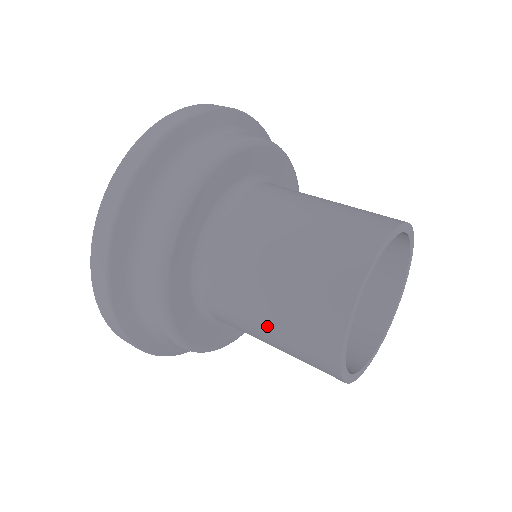
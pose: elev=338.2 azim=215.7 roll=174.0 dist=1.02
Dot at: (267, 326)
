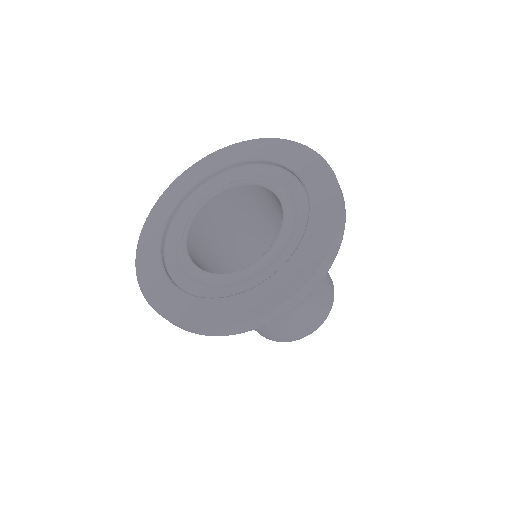
Dot at: occluded
